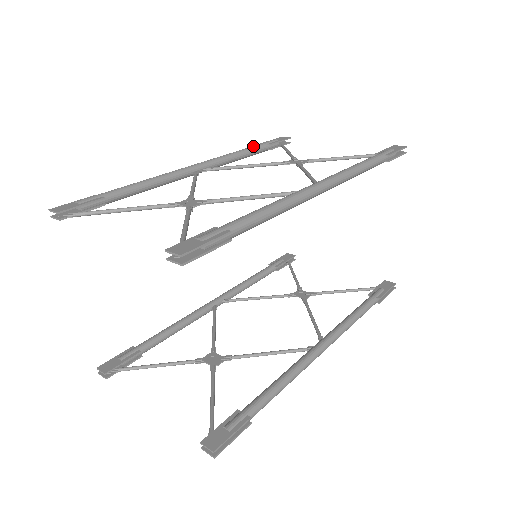
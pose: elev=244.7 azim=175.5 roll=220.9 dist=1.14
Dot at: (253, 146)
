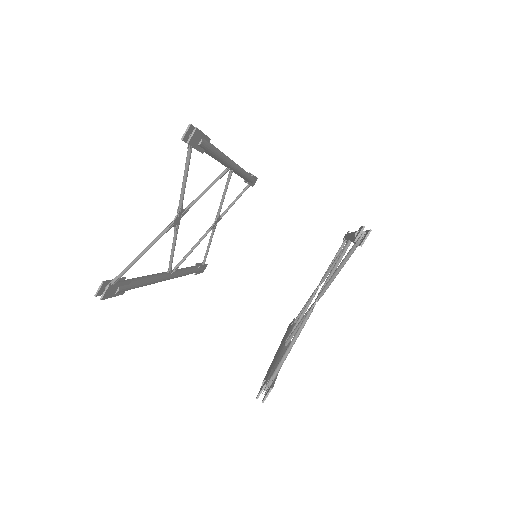
Dot at: occluded
